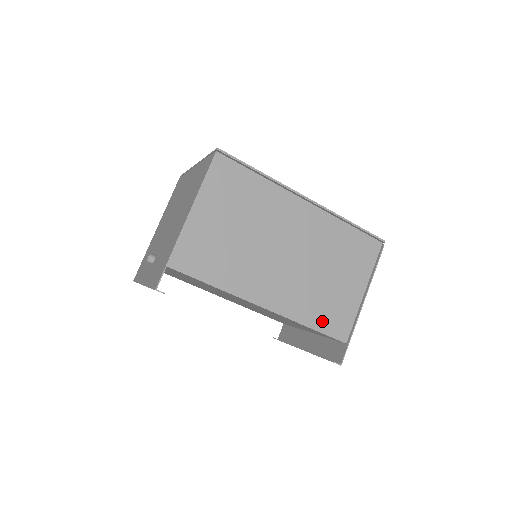
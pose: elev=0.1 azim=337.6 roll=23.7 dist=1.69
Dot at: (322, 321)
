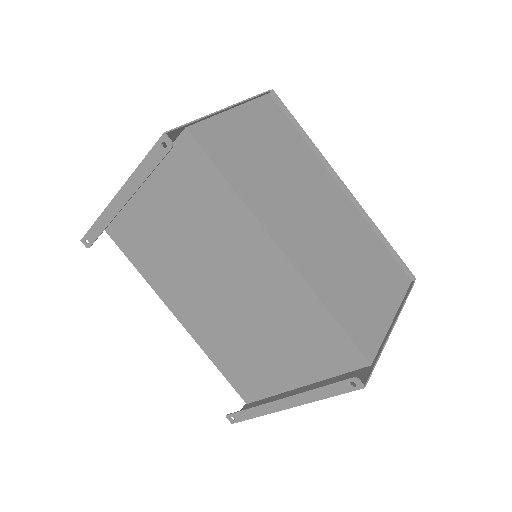
Dot at: (345, 315)
